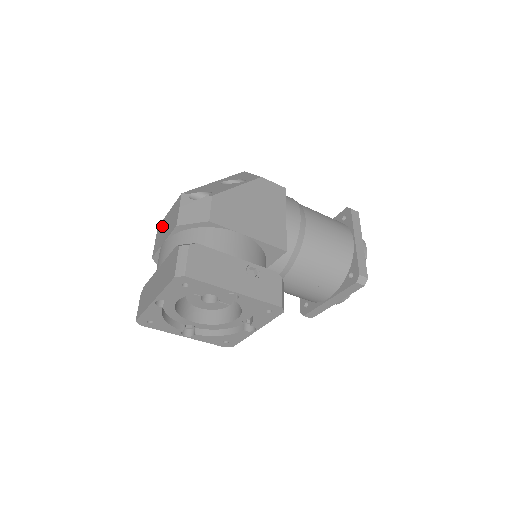
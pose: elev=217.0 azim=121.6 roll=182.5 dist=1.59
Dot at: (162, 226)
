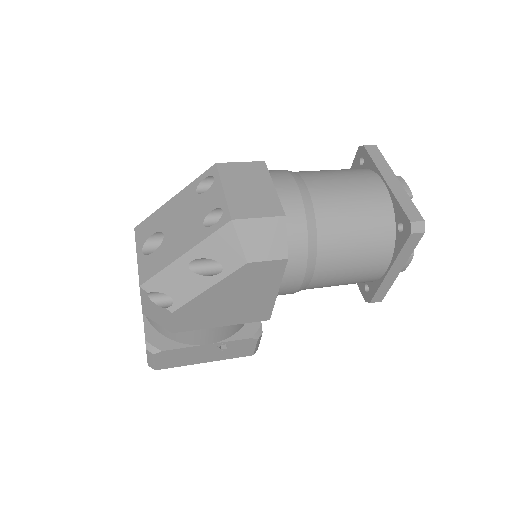
Dot at: occluded
